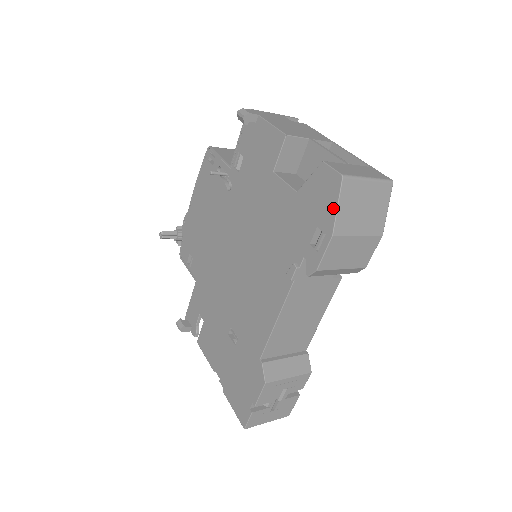
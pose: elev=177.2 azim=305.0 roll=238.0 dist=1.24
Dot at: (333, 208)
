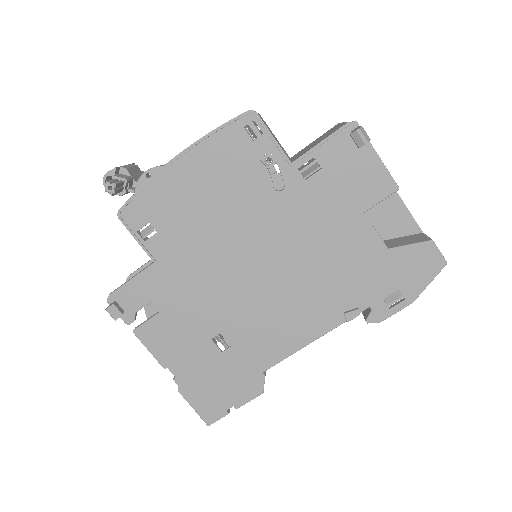
Dot at: (425, 283)
